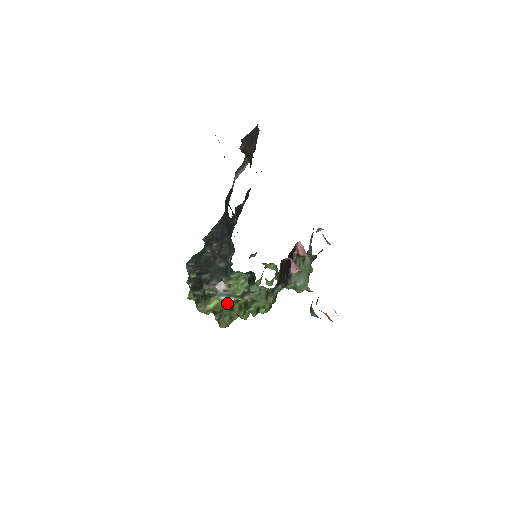
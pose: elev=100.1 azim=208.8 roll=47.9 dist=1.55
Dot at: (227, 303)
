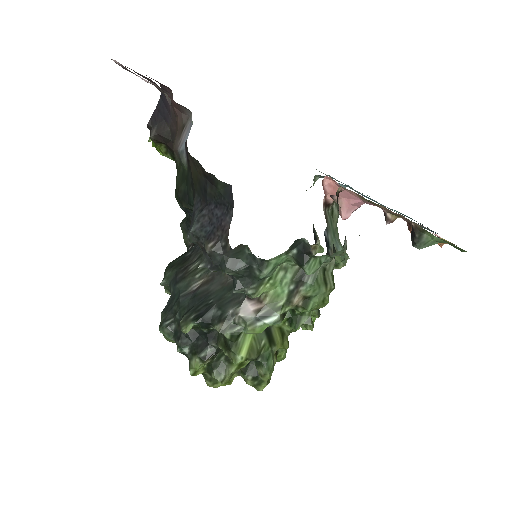
Dot at: (263, 336)
